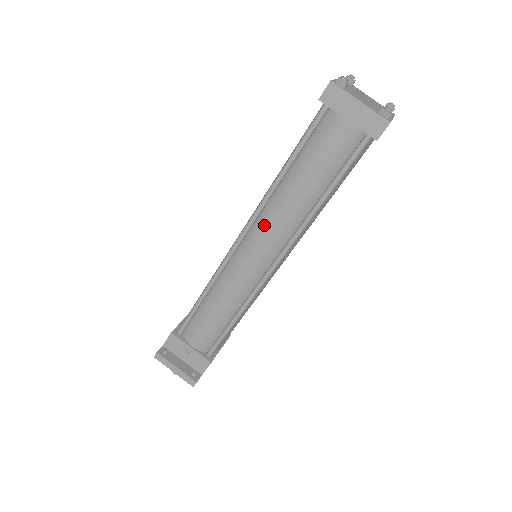
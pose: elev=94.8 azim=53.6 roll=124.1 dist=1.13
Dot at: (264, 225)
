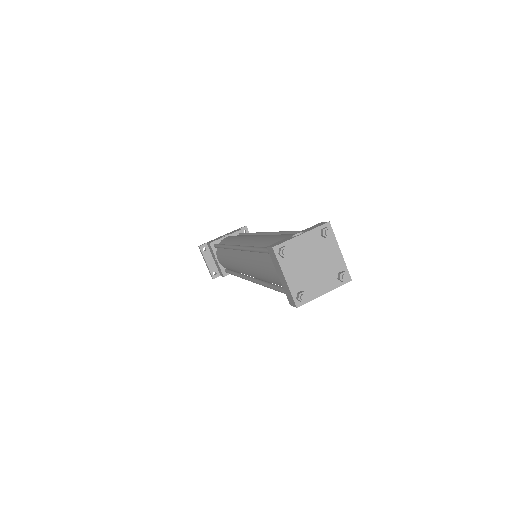
Dot at: (245, 259)
